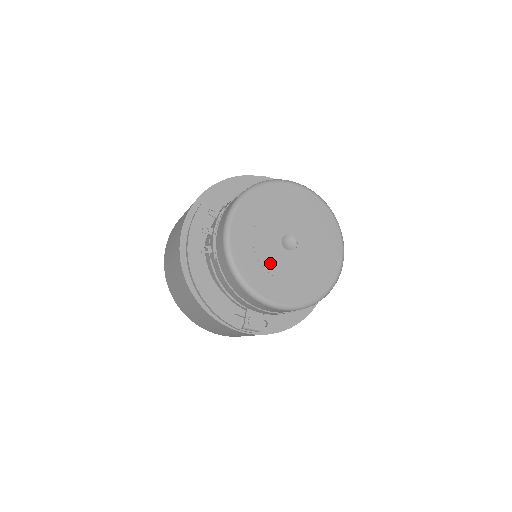
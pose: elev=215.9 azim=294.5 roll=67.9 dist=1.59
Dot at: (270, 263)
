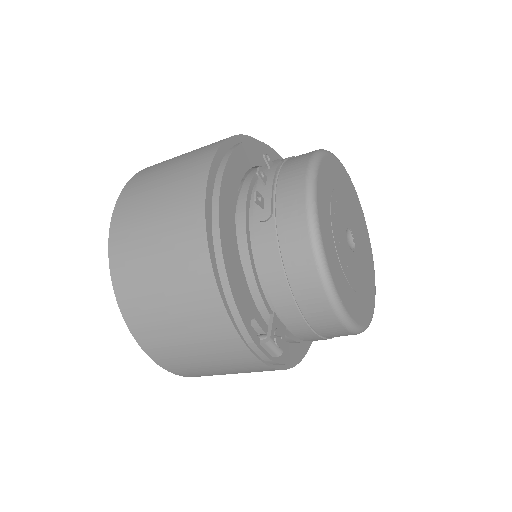
Dot at: (341, 252)
